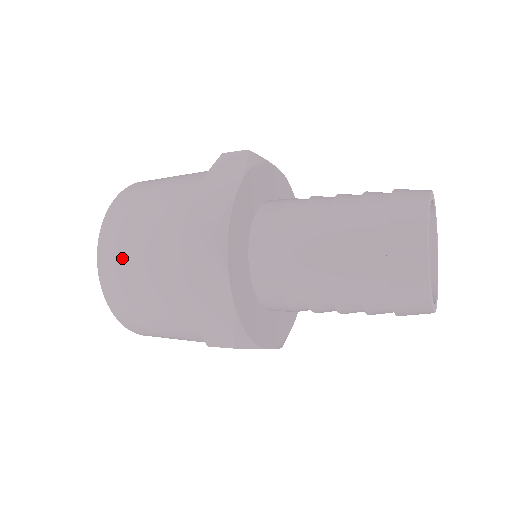
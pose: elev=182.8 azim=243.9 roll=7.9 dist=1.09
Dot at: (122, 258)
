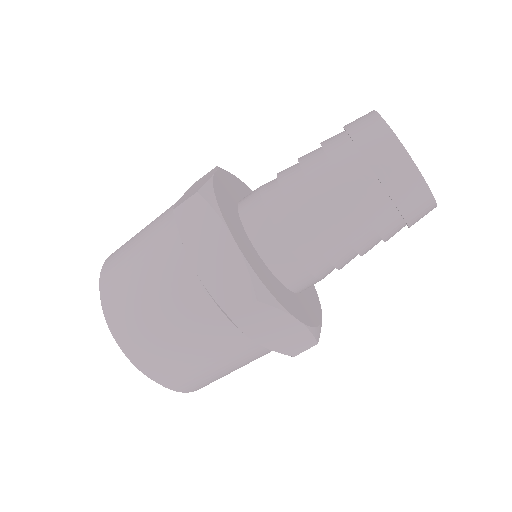
Dot at: occluded
